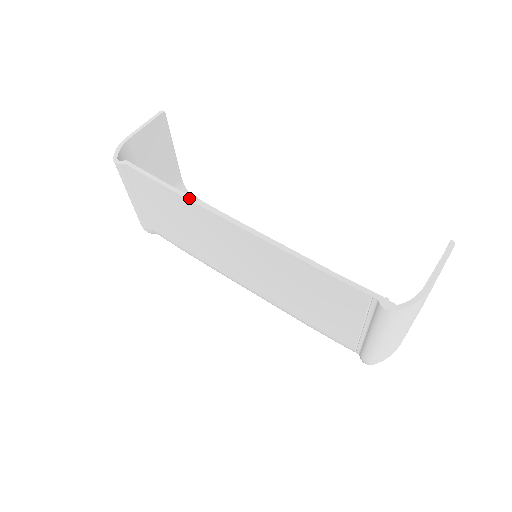
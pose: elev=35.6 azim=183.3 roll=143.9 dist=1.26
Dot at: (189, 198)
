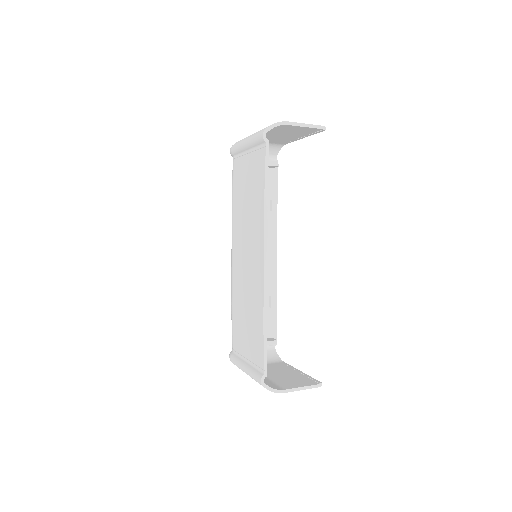
Dot at: (265, 216)
